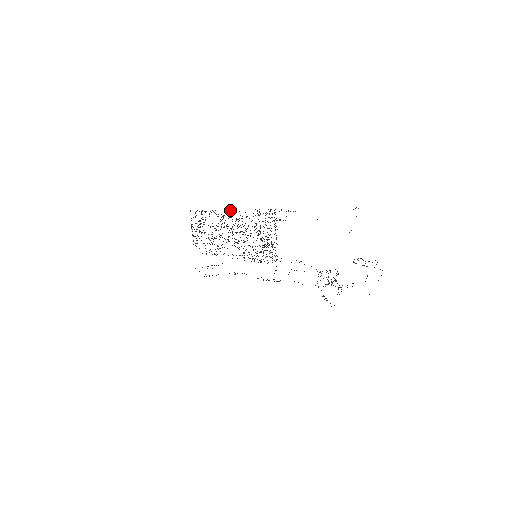
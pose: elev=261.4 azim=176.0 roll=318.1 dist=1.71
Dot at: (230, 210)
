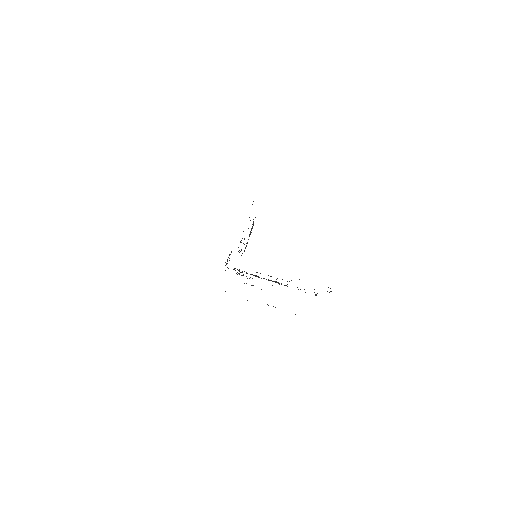
Dot at: occluded
